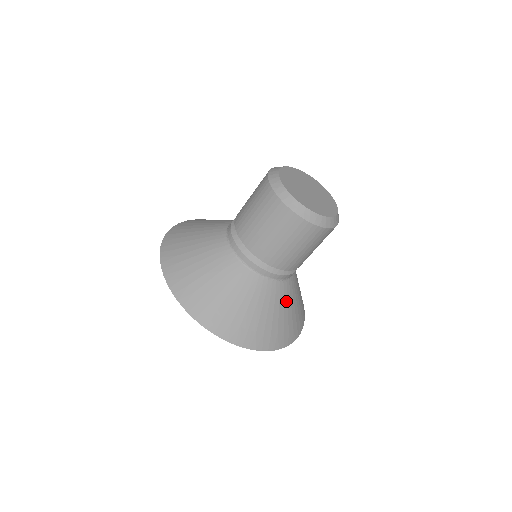
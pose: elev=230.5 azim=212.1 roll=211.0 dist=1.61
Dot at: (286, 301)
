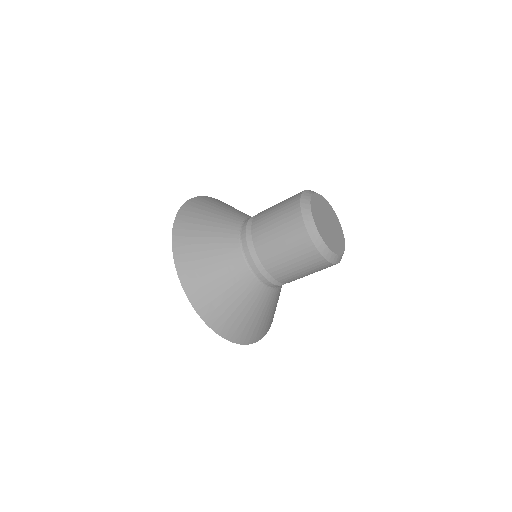
Dot at: (272, 304)
